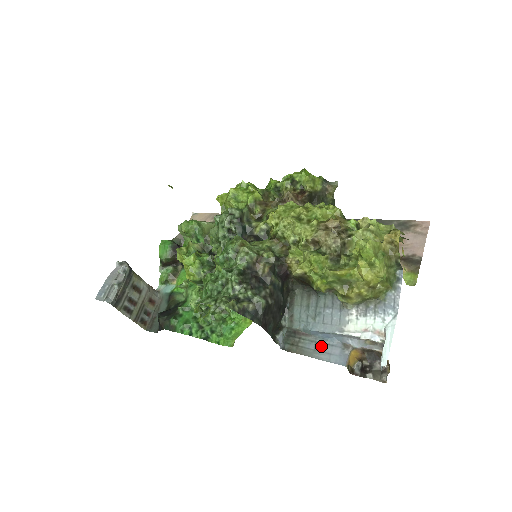
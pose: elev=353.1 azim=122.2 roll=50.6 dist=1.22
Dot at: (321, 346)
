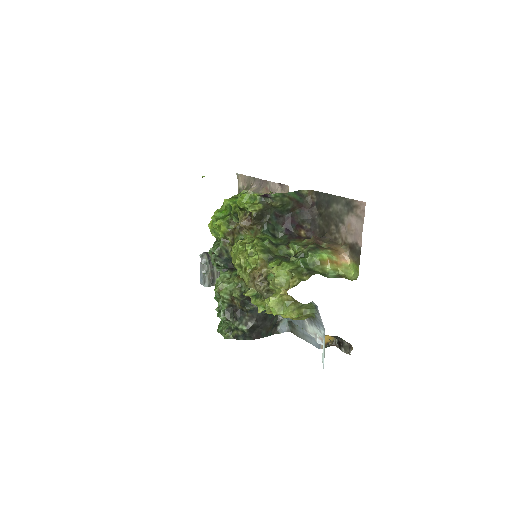
Dot at: (306, 332)
